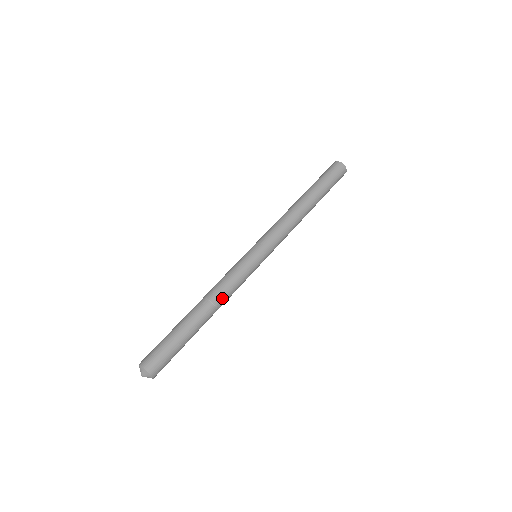
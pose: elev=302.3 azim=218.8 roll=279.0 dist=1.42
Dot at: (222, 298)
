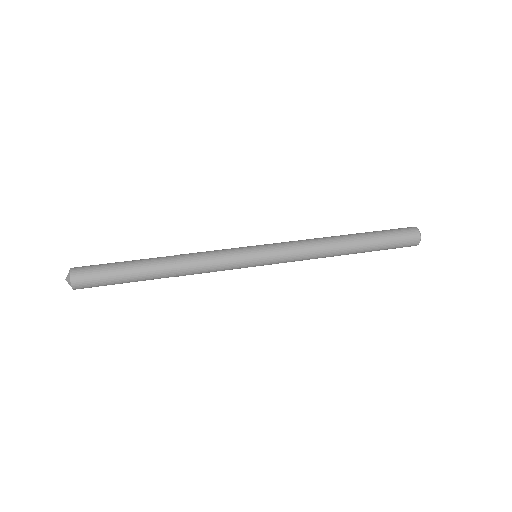
Dot at: (189, 264)
